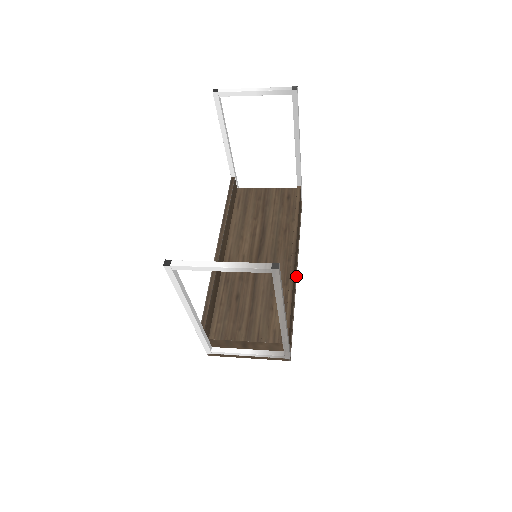
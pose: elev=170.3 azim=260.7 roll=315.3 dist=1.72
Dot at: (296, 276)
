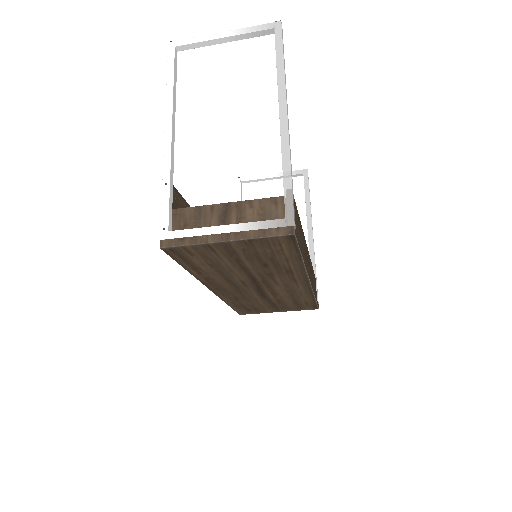
Dot at: (308, 273)
